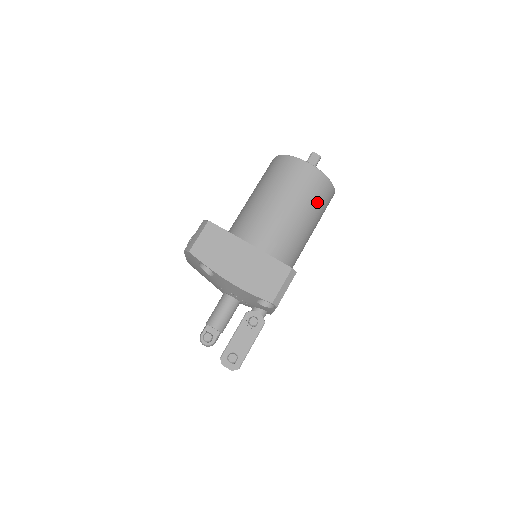
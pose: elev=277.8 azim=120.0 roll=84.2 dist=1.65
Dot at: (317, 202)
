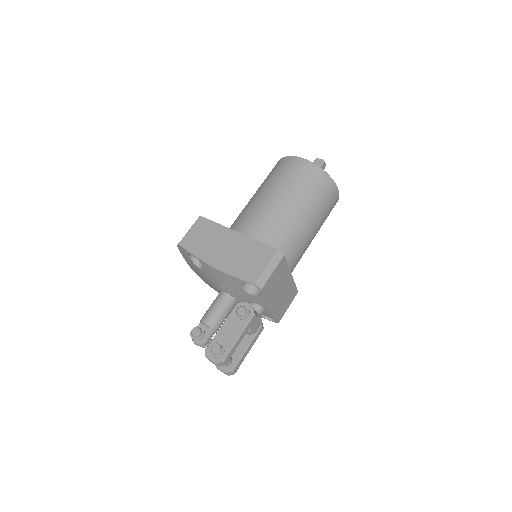
Dot at: (312, 193)
